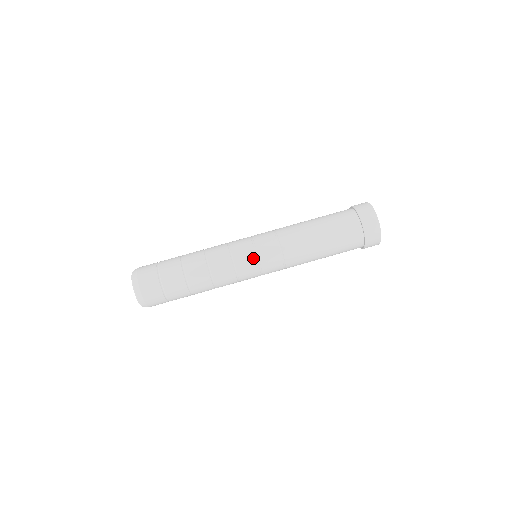
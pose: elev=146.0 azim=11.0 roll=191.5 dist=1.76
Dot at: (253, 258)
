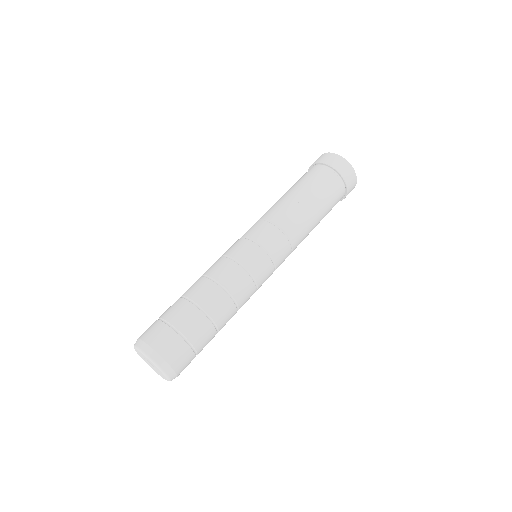
Dot at: (256, 248)
